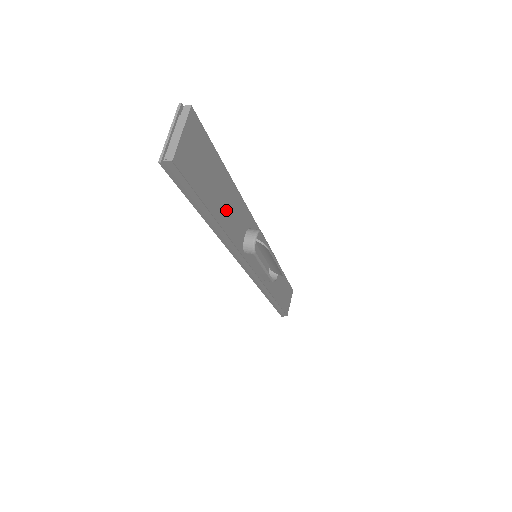
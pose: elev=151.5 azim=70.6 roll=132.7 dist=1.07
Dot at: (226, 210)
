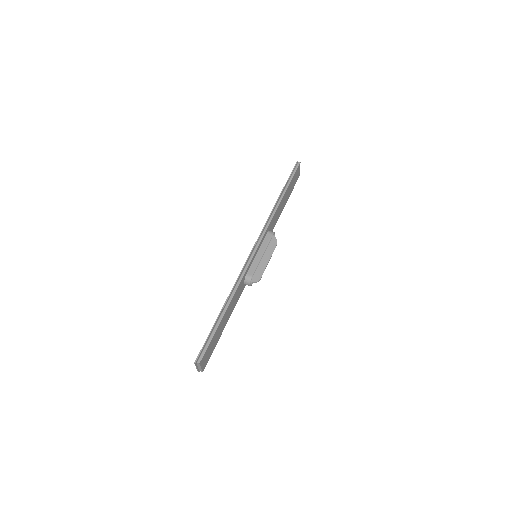
Dot at: (229, 313)
